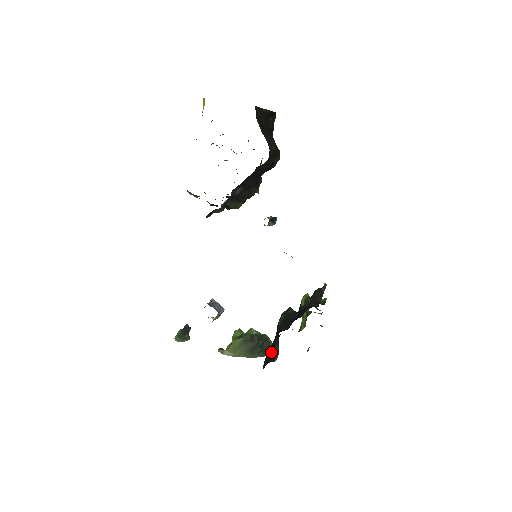
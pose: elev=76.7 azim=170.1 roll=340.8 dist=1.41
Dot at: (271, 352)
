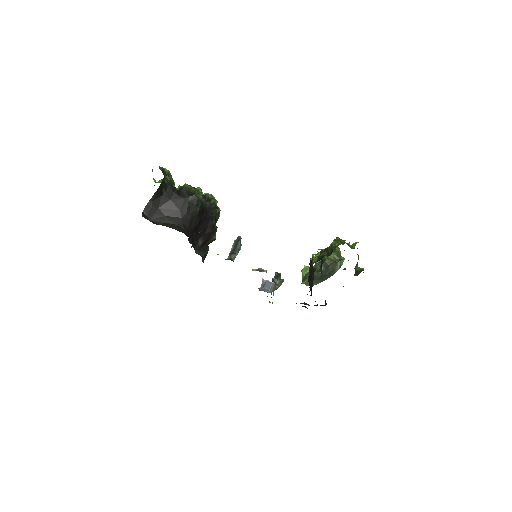
Dot at: occluded
